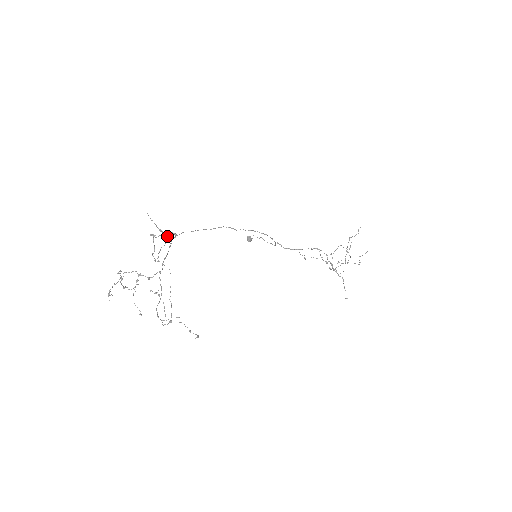
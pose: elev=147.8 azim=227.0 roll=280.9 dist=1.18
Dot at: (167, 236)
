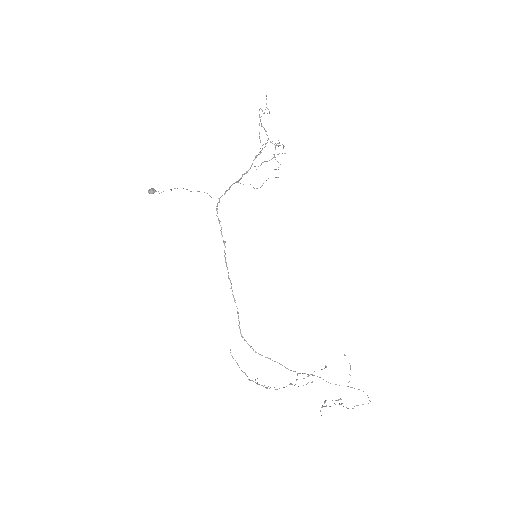
Dot at: occluded
